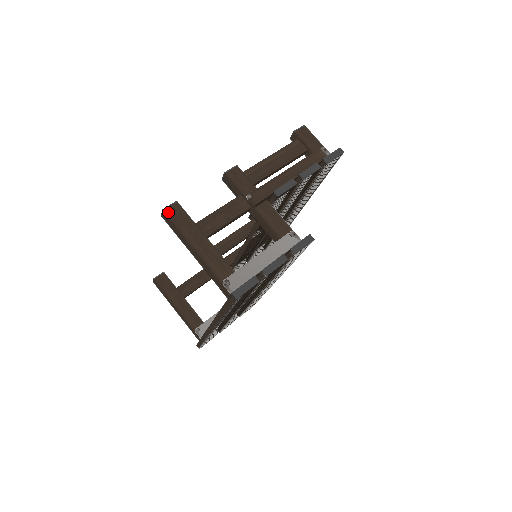
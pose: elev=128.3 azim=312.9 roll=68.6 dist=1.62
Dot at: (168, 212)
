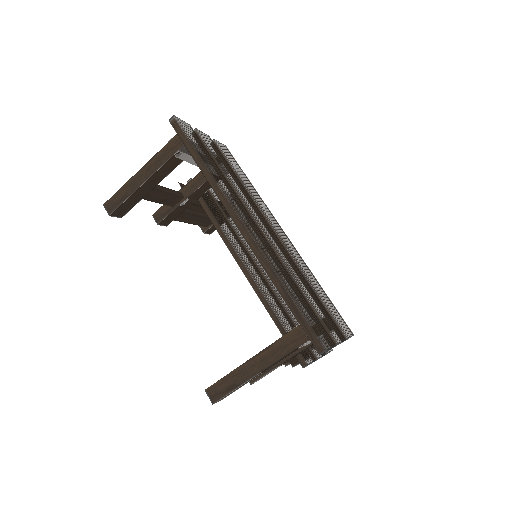
Dot at: (109, 202)
